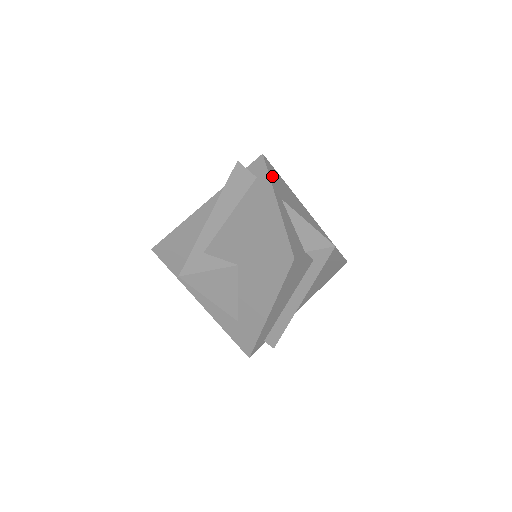
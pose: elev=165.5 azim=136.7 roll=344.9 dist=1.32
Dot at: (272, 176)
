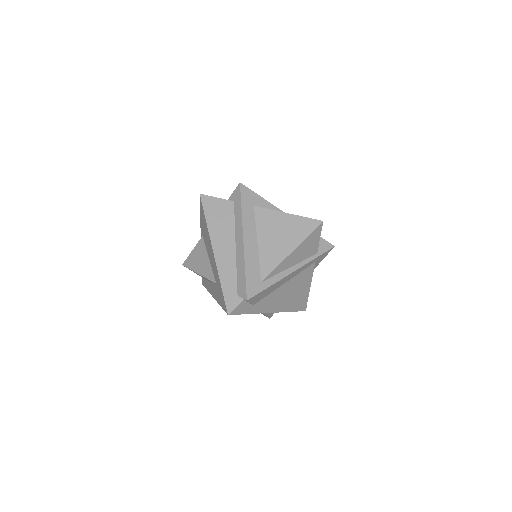
Dot at: occluded
